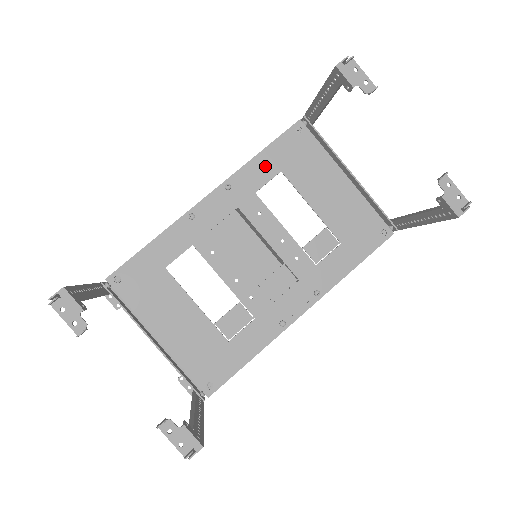
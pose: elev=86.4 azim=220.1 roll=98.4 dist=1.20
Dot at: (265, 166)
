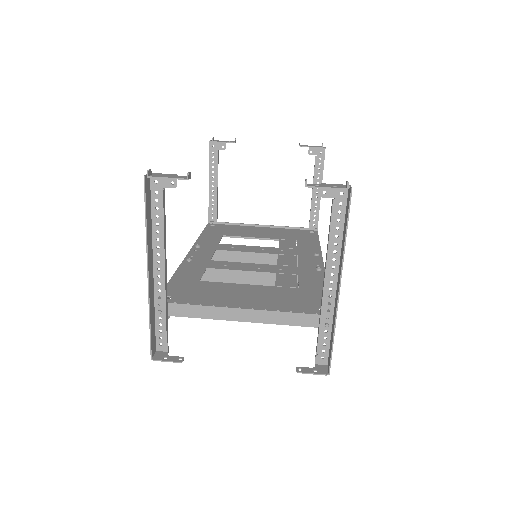
Dot at: (210, 237)
